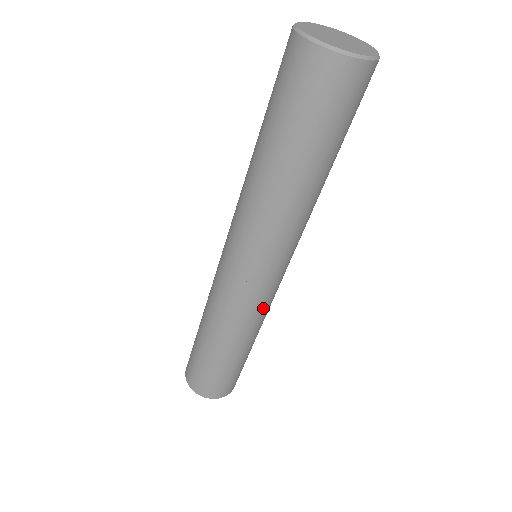
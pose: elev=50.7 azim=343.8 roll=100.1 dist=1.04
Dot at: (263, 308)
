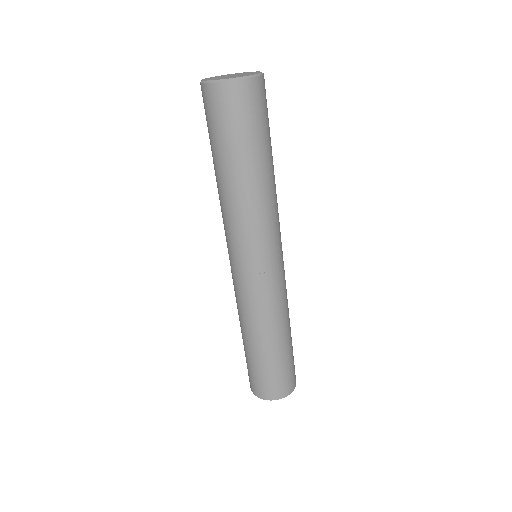
Dot at: (268, 298)
